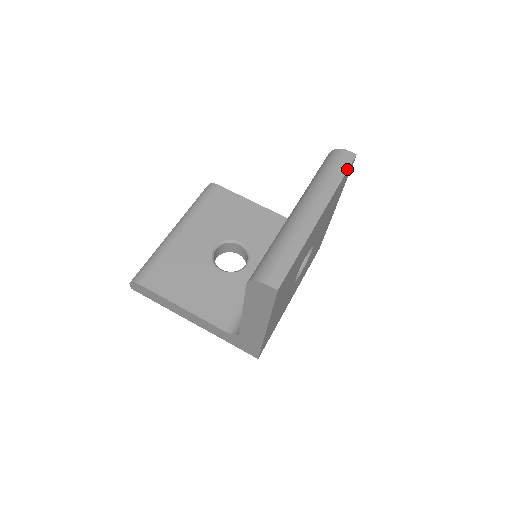
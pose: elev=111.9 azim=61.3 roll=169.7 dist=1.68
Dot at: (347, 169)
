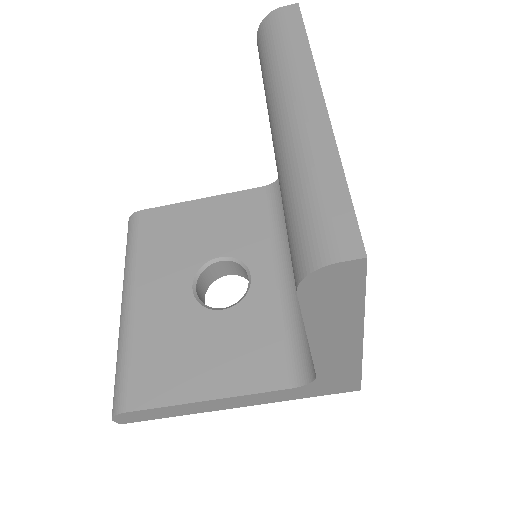
Dot at: (302, 26)
